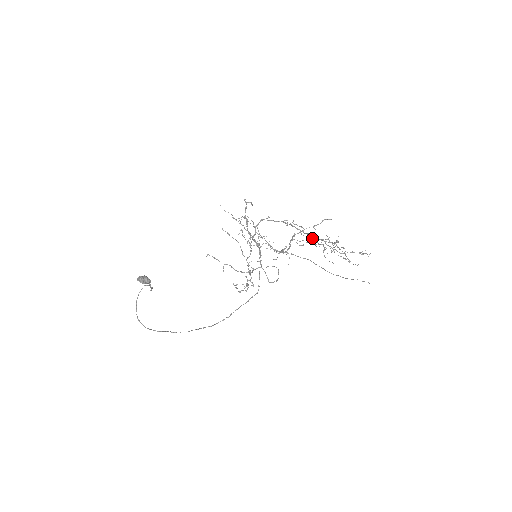
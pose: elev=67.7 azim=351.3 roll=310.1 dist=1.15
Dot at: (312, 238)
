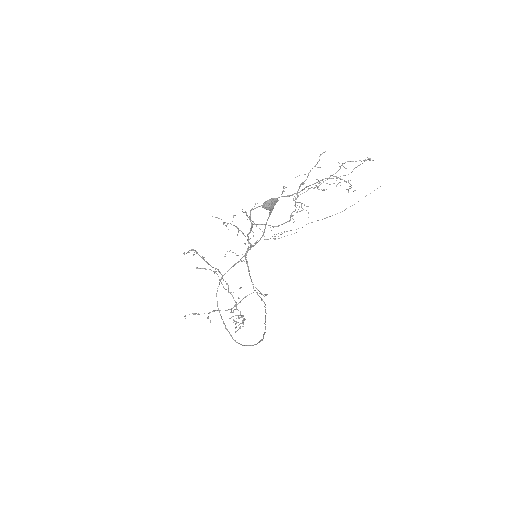
Dot at: (300, 202)
